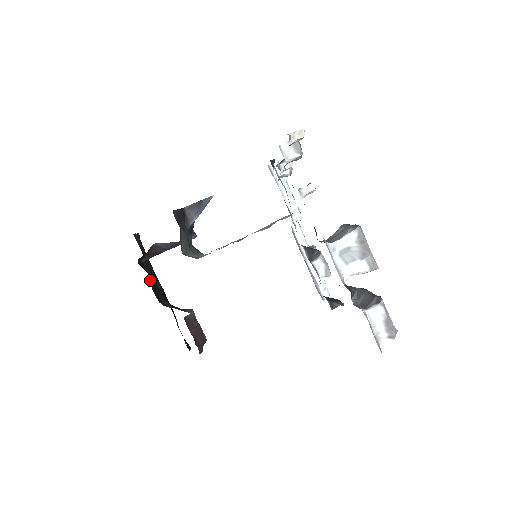
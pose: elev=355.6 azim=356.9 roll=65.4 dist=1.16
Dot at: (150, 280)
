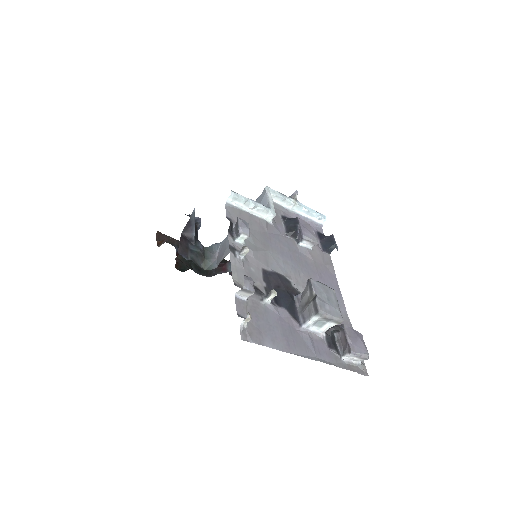
Dot at: (191, 268)
